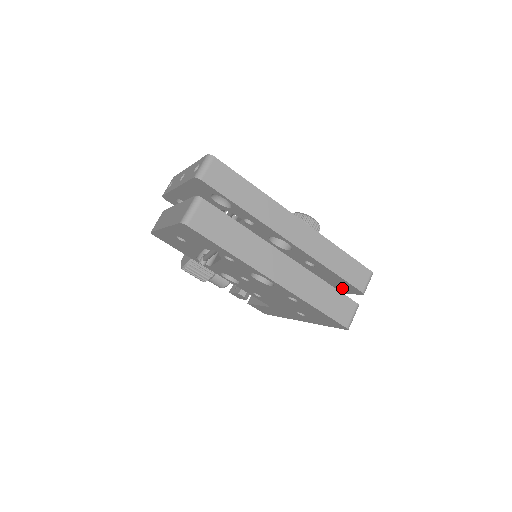
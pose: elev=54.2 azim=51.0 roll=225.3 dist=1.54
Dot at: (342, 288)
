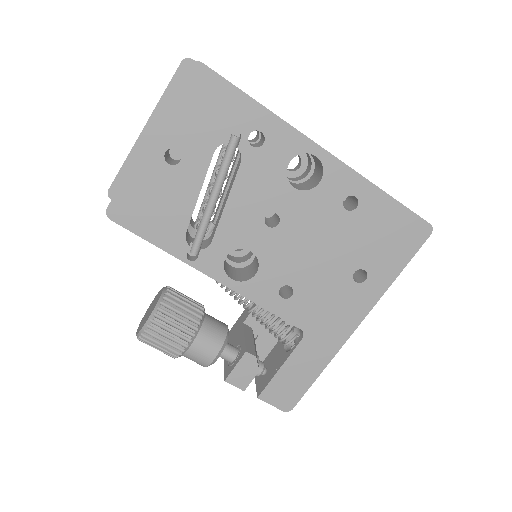
Dot at: occluded
